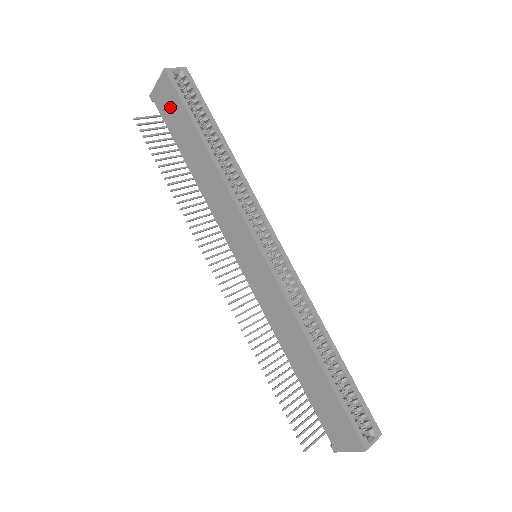
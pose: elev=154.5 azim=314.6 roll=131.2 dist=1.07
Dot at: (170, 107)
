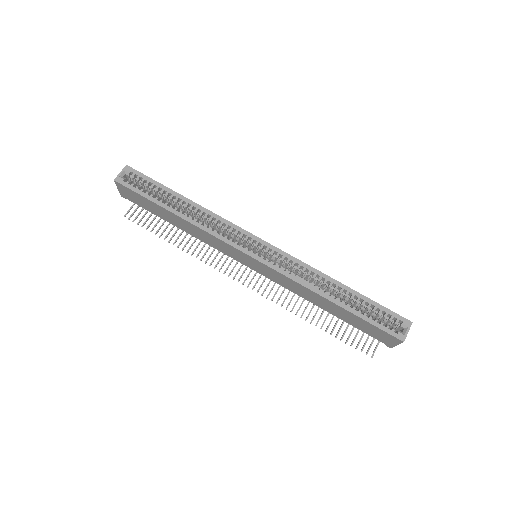
Dot at: (136, 199)
